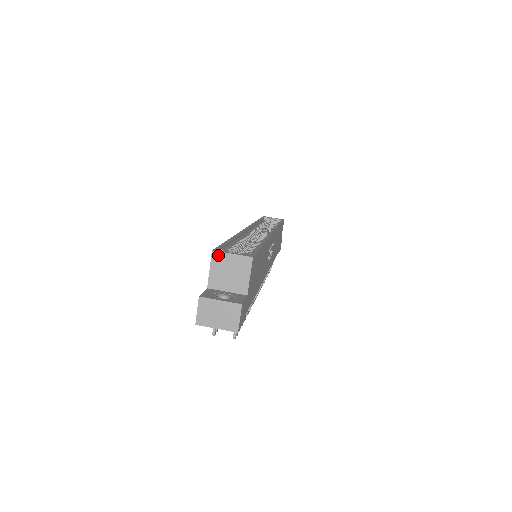
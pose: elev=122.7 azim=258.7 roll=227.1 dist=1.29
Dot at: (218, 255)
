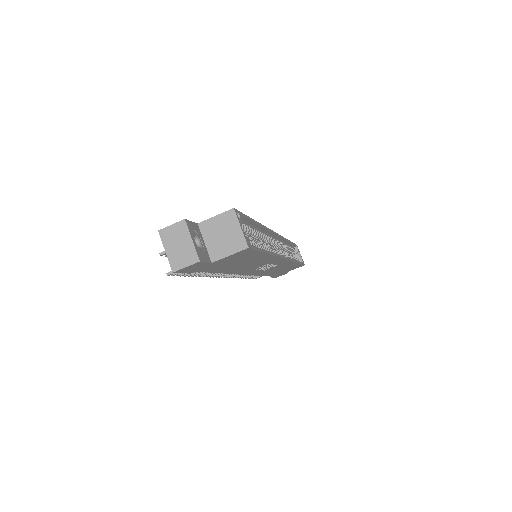
Dot at: (233, 216)
